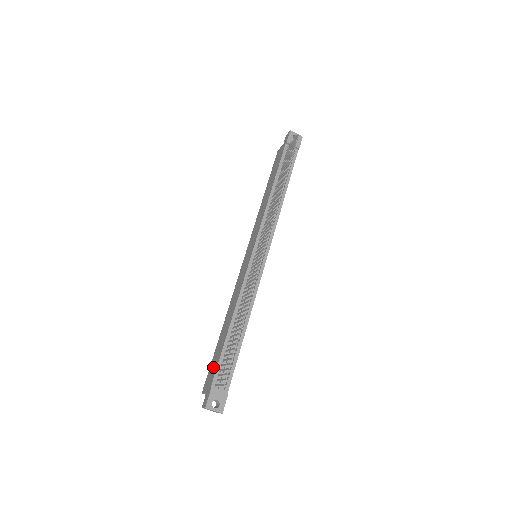
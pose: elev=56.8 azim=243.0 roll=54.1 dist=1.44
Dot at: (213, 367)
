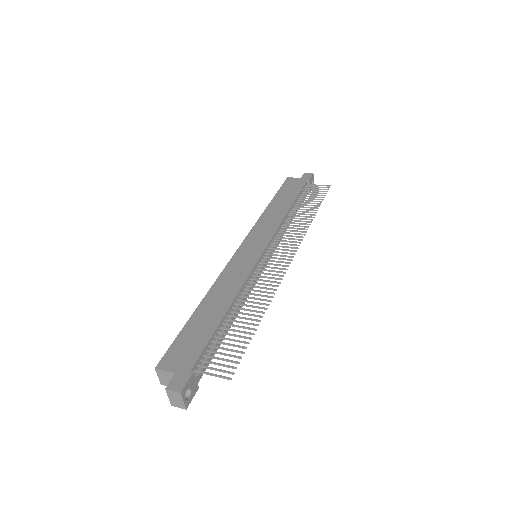
Dot at: (189, 345)
